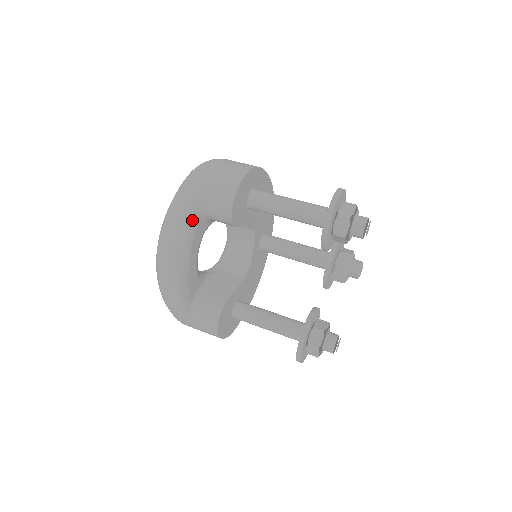
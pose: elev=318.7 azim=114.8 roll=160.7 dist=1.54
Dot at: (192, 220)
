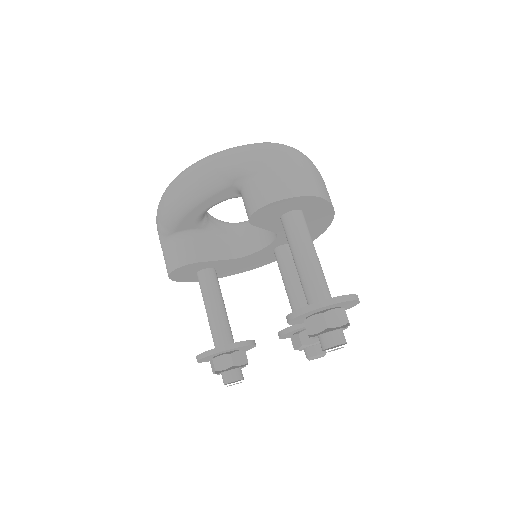
Dot at: (223, 182)
